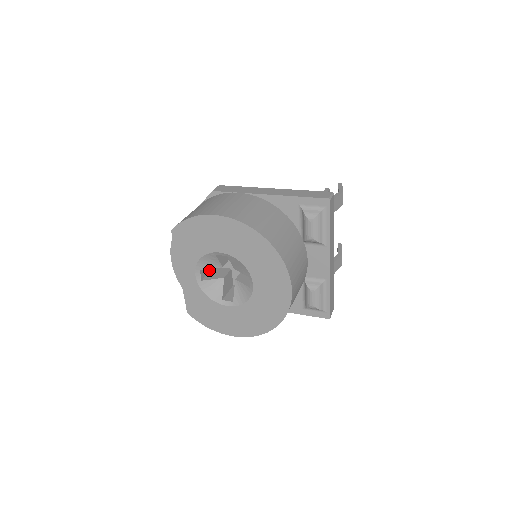
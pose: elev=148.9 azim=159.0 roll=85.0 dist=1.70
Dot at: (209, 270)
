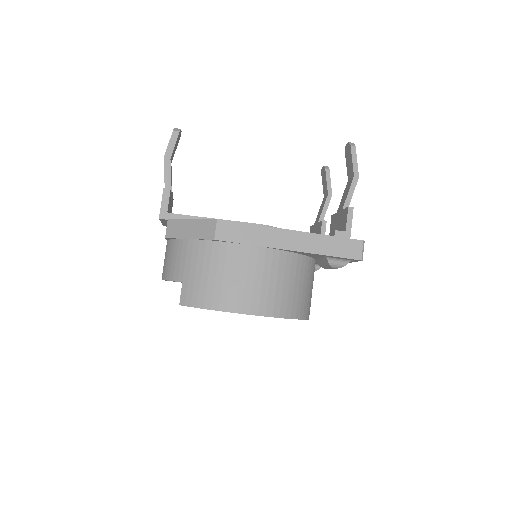
Dot at: occluded
